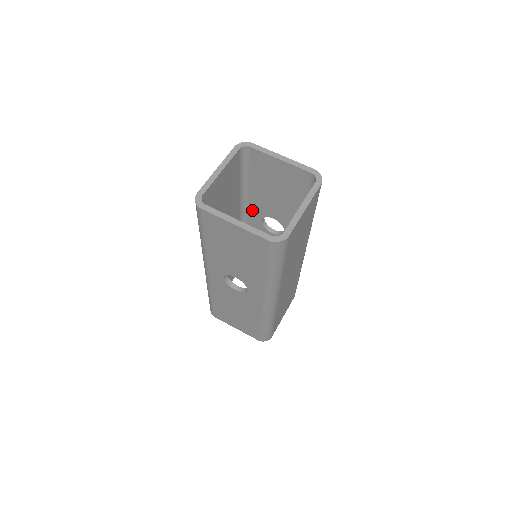
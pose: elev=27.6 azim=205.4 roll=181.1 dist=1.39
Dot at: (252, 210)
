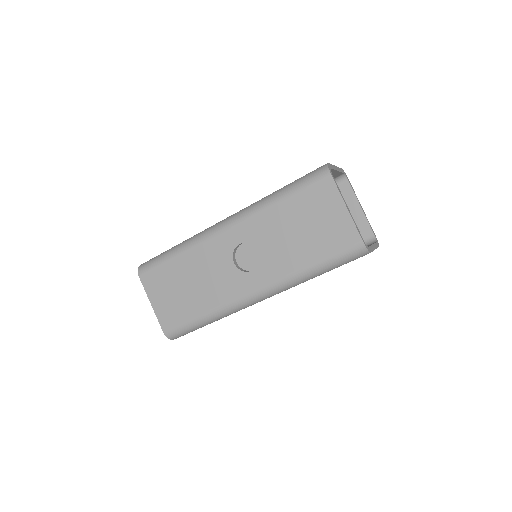
Dot at: occluded
